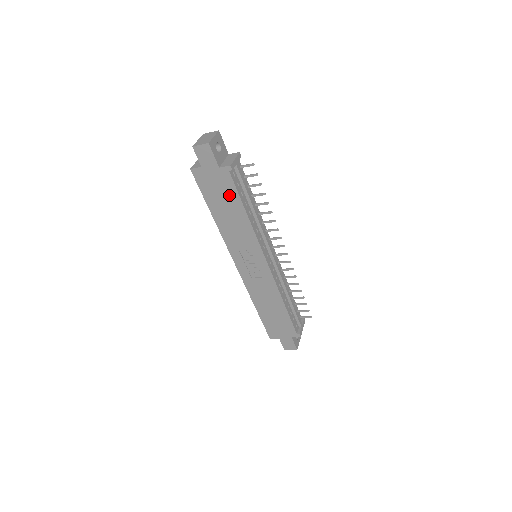
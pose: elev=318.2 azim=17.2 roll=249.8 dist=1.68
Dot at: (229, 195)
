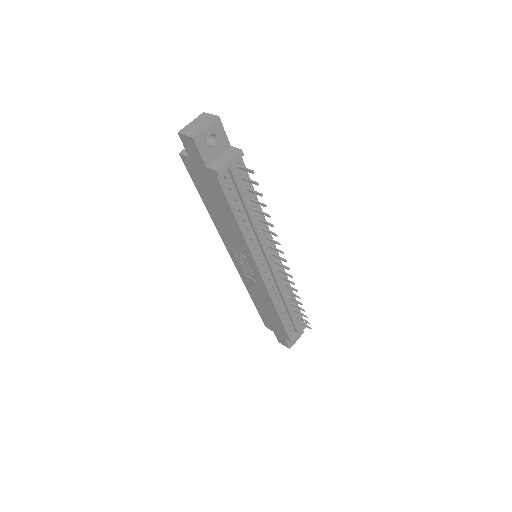
Dot at: (219, 197)
